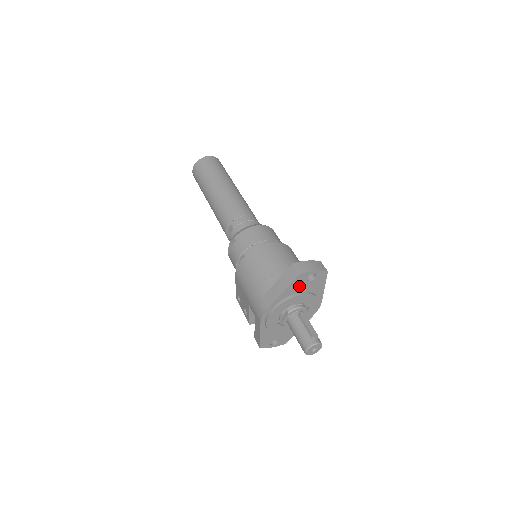
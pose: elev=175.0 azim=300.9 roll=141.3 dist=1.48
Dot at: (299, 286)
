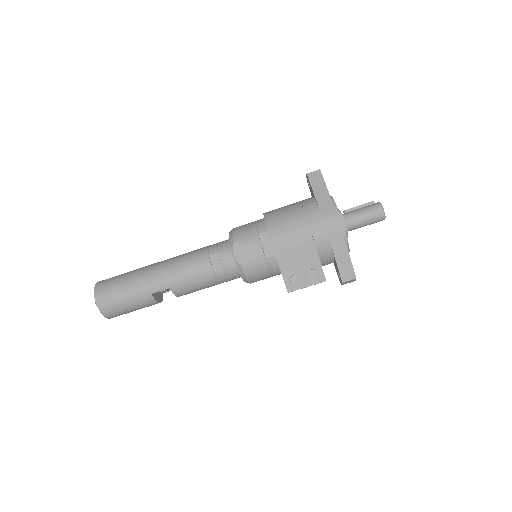
Dot at: occluded
